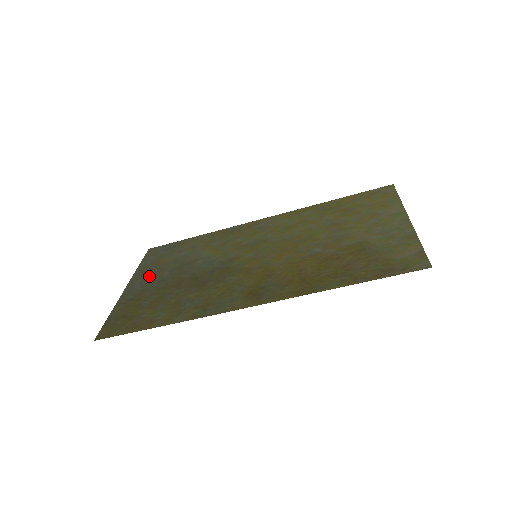
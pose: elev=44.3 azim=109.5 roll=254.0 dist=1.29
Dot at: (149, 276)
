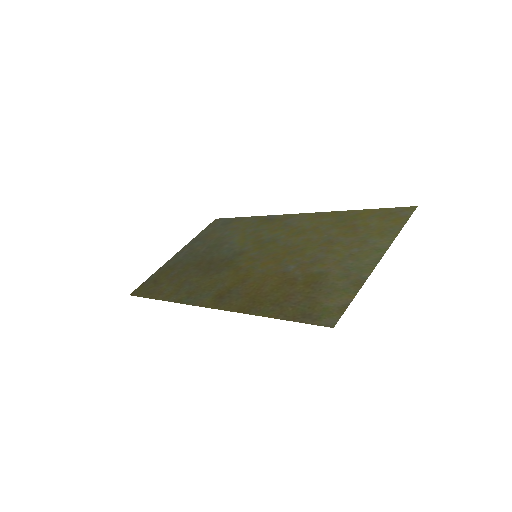
Dot at: (193, 248)
